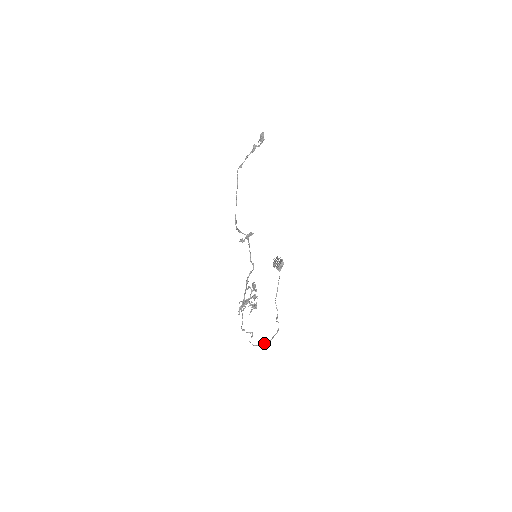
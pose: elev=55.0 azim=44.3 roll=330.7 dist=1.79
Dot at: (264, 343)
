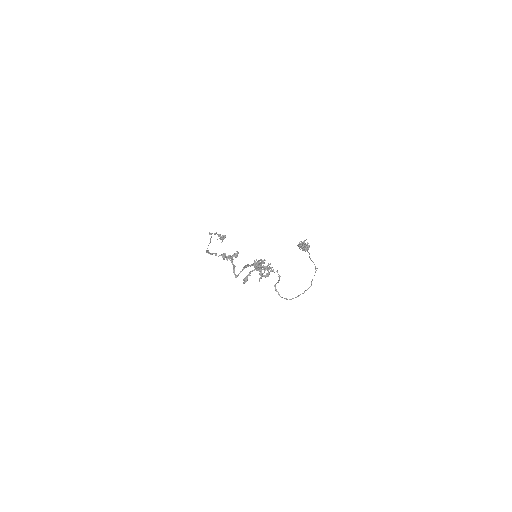
Dot at: occluded
